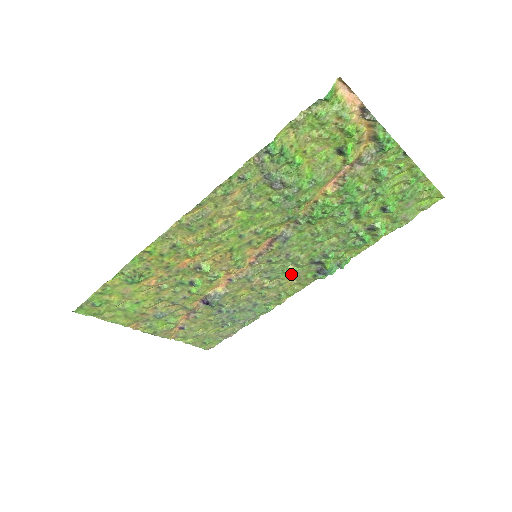
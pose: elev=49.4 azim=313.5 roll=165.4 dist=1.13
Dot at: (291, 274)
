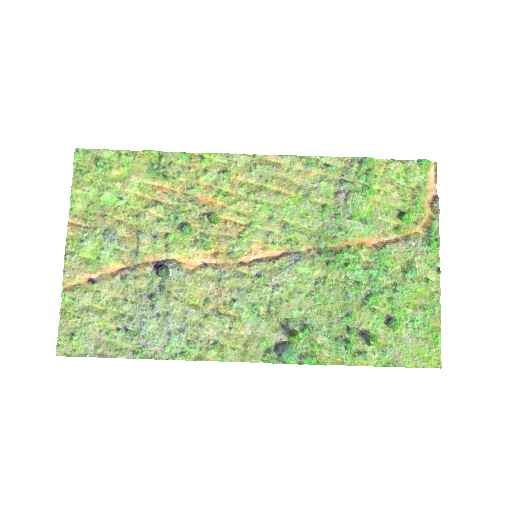
Dot at: (253, 322)
